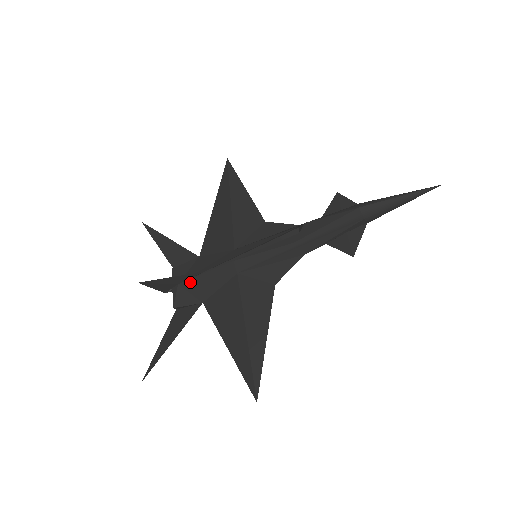
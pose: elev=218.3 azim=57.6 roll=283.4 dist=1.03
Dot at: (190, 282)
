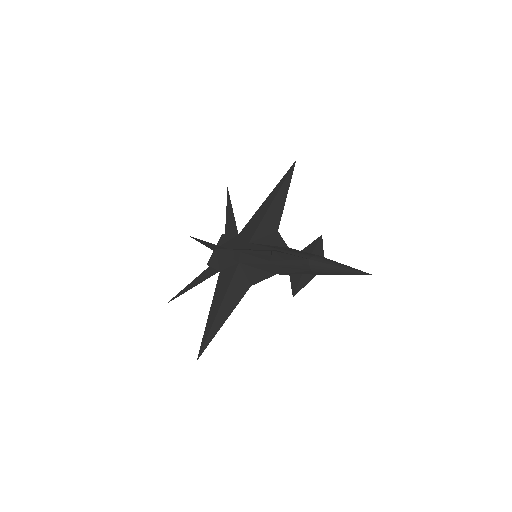
Dot at: (220, 251)
